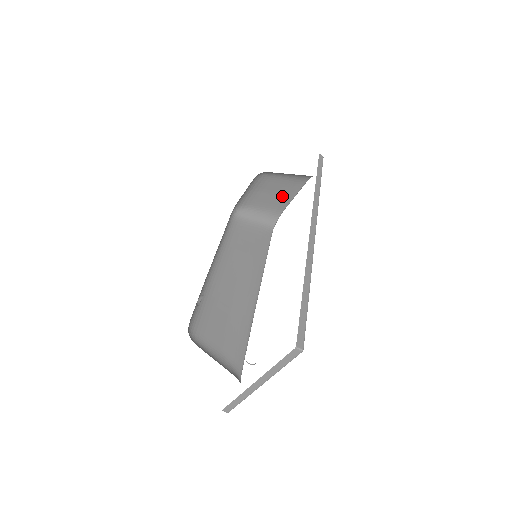
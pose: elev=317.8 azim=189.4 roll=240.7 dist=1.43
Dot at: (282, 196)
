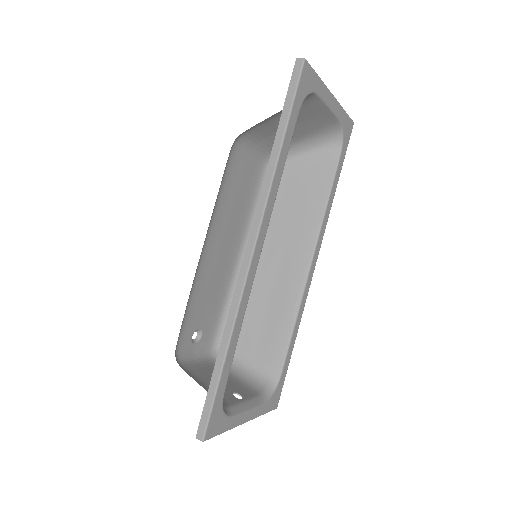
Dot at: (310, 118)
